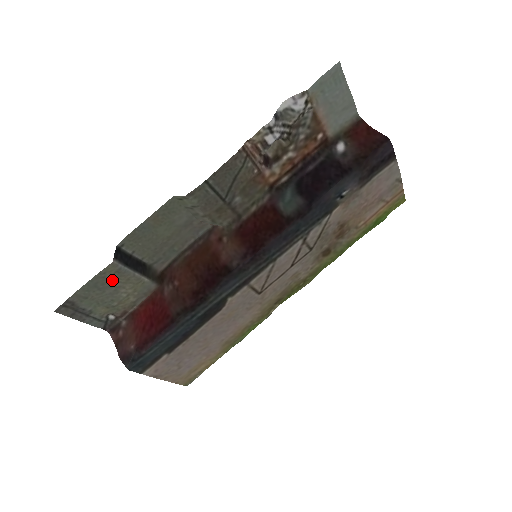
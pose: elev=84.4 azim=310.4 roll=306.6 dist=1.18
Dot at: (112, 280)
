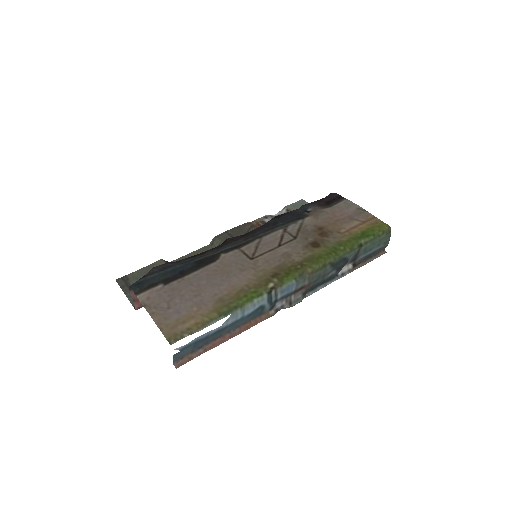
Dot at: occluded
